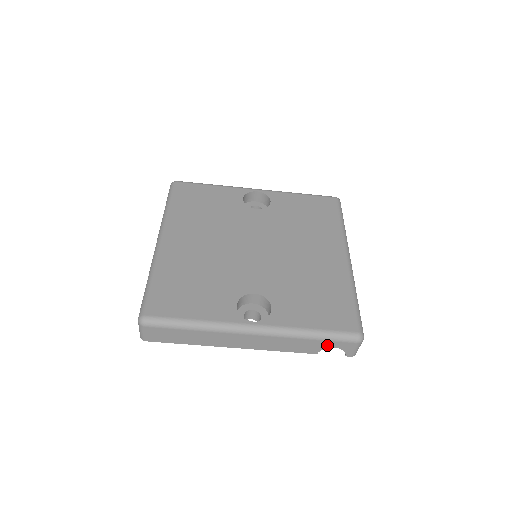
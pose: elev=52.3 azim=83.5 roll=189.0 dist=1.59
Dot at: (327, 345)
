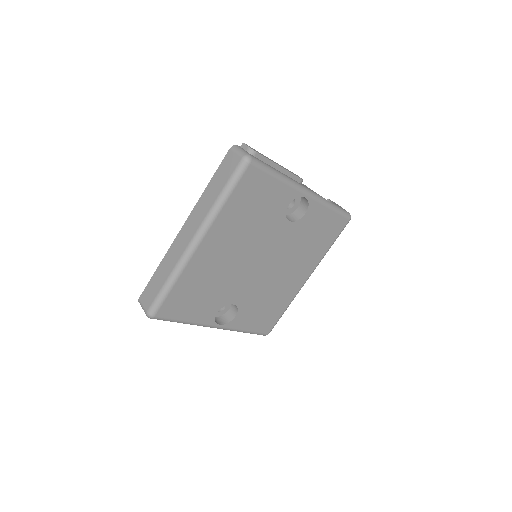
Dot at: occluded
